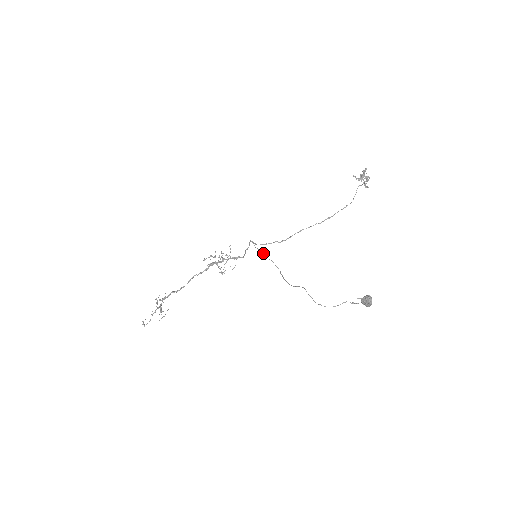
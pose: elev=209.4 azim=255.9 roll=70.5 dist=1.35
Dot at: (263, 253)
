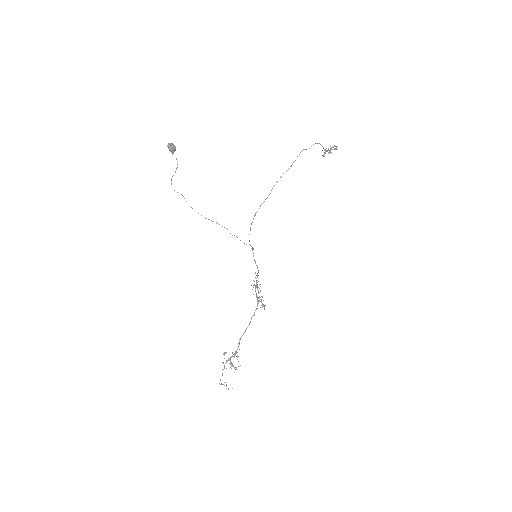
Dot at: (236, 236)
